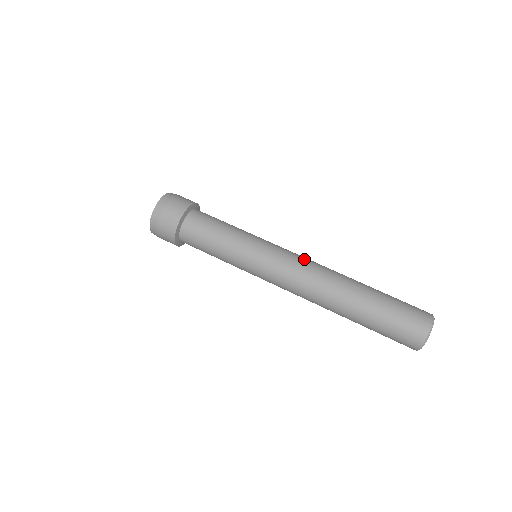
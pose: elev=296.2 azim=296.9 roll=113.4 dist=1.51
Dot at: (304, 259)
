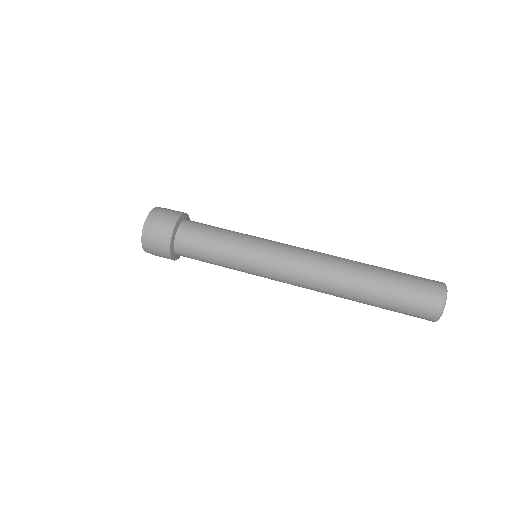
Dot at: occluded
